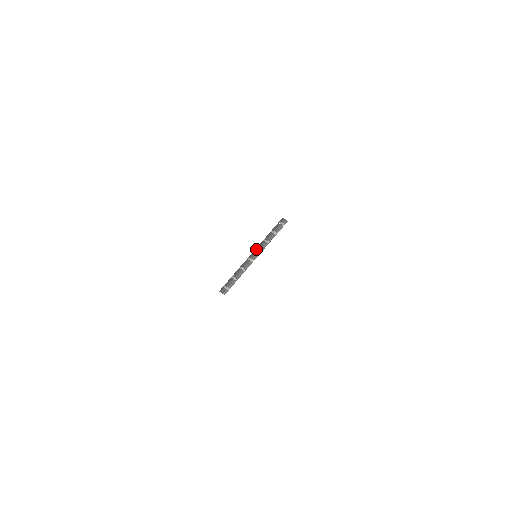
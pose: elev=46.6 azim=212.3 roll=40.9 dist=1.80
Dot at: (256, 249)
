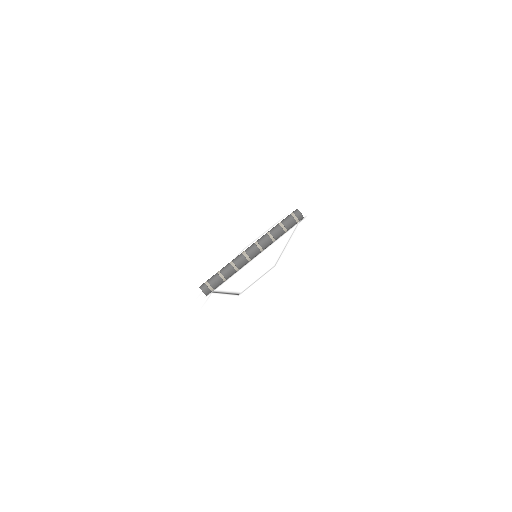
Dot at: (258, 246)
